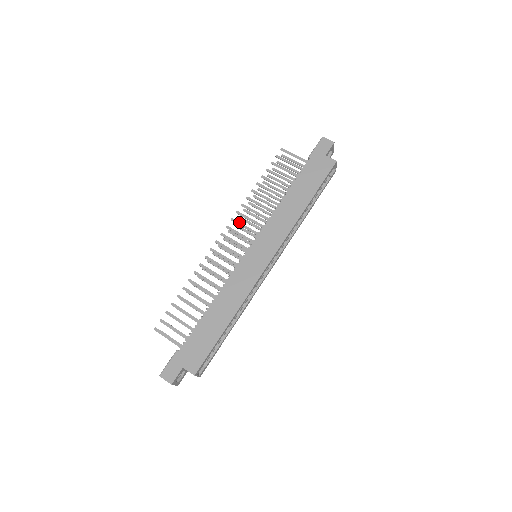
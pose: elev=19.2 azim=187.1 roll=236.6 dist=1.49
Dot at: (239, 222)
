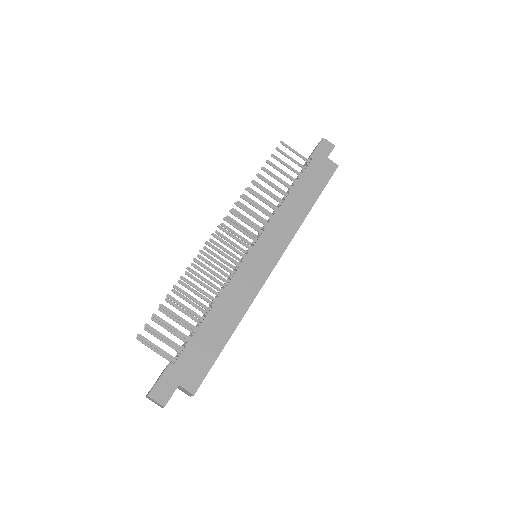
Dot at: occluded
